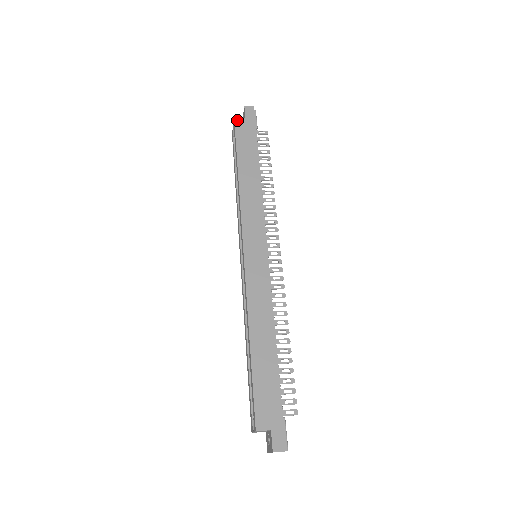
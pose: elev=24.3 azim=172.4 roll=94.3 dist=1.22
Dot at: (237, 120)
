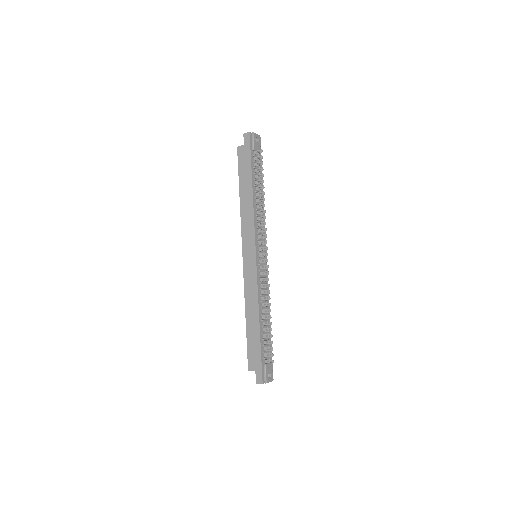
Dot at: (239, 149)
